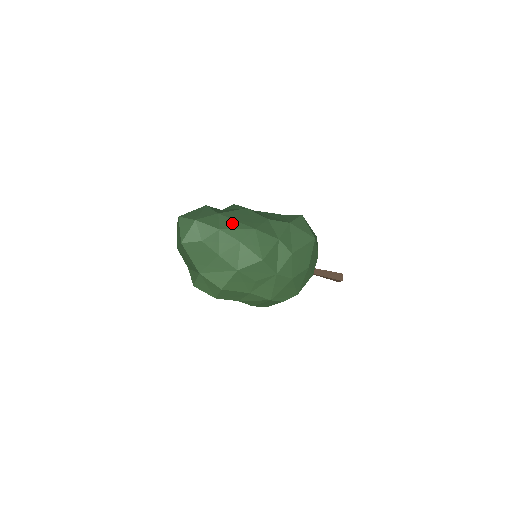
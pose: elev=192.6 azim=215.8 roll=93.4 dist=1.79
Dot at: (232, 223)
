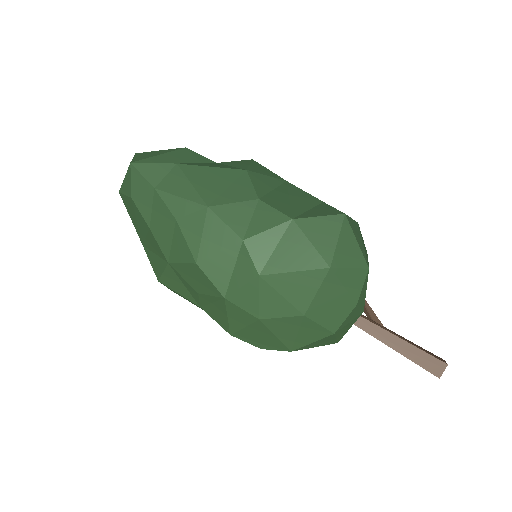
Dot at: (181, 185)
